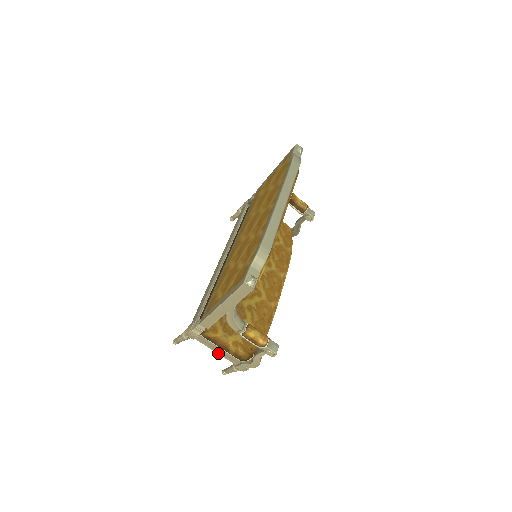
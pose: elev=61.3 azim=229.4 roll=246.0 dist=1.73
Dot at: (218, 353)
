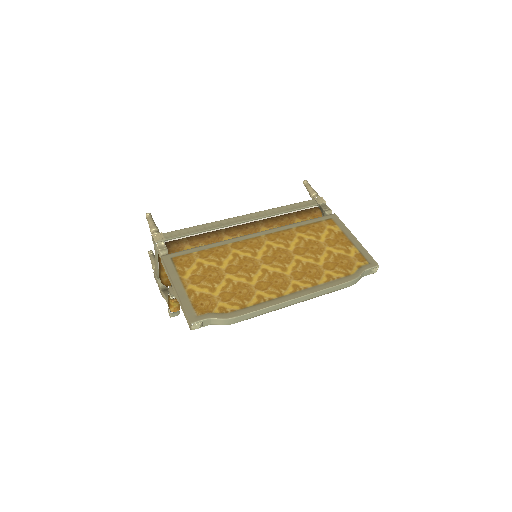
Dot at: (155, 259)
